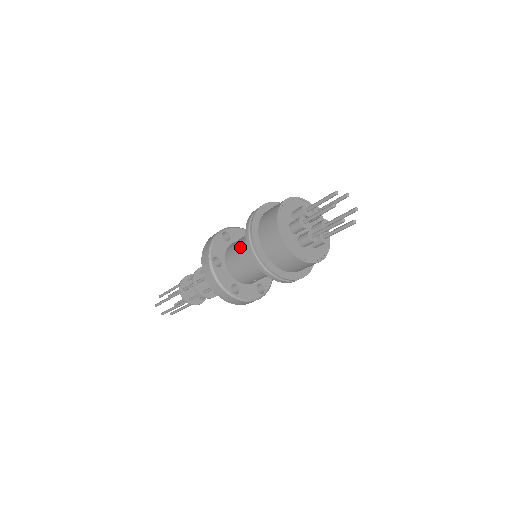
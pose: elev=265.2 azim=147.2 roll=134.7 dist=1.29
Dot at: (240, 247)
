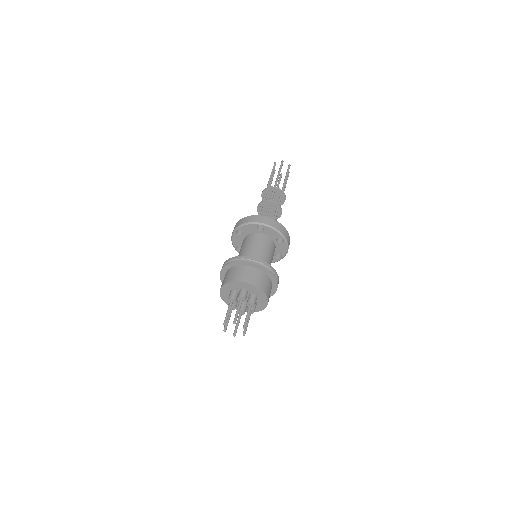
Dot at: (243, 249)
